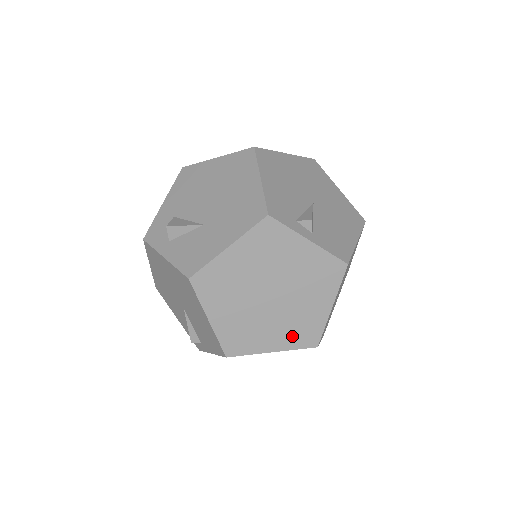
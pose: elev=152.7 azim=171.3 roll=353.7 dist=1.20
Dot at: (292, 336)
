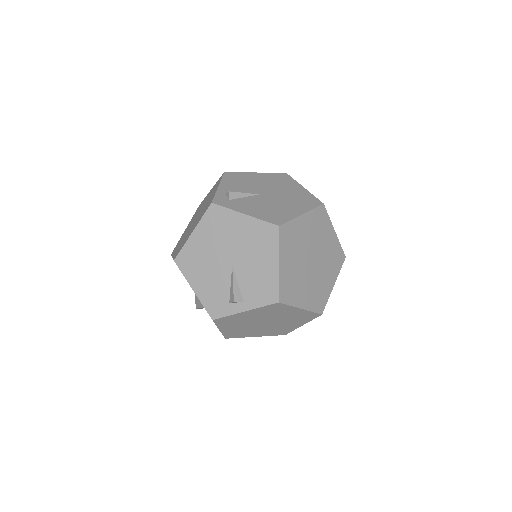
Dot at: (301, 320)
